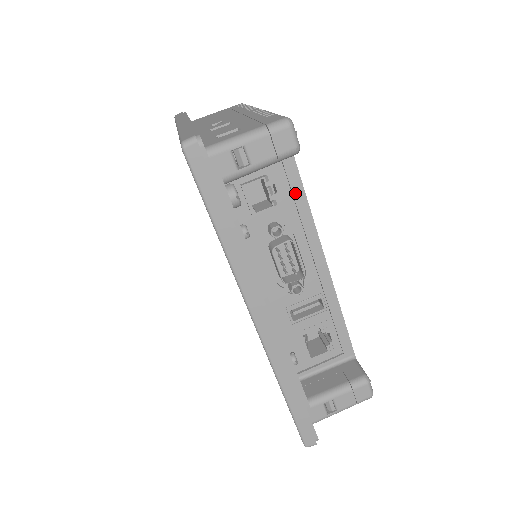
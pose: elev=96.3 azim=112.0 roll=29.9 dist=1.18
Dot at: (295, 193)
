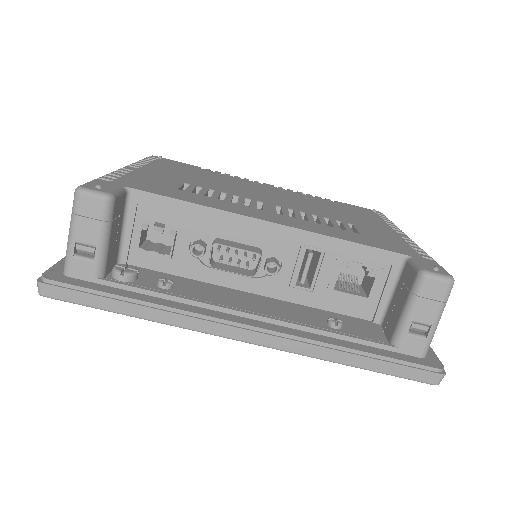
Dot at: (175, 210)
